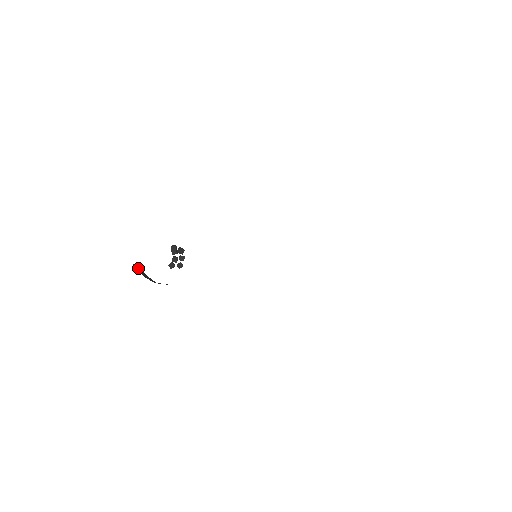
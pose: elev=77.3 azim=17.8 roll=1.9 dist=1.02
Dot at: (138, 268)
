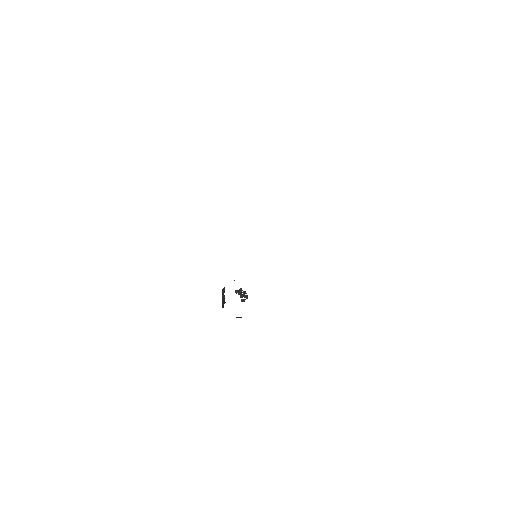
Dot at: occluded
